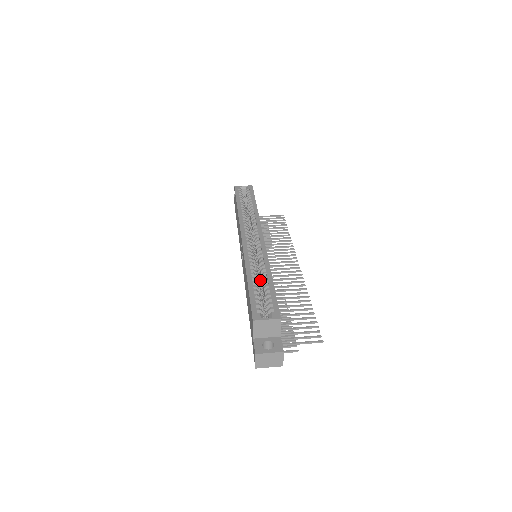
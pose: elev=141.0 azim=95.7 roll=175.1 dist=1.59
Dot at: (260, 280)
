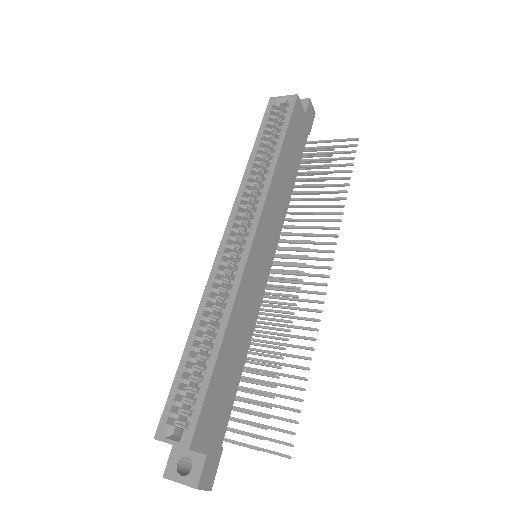
Dot at: occluded
